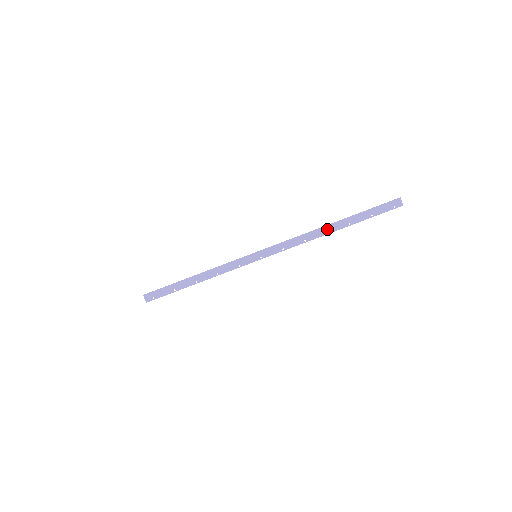
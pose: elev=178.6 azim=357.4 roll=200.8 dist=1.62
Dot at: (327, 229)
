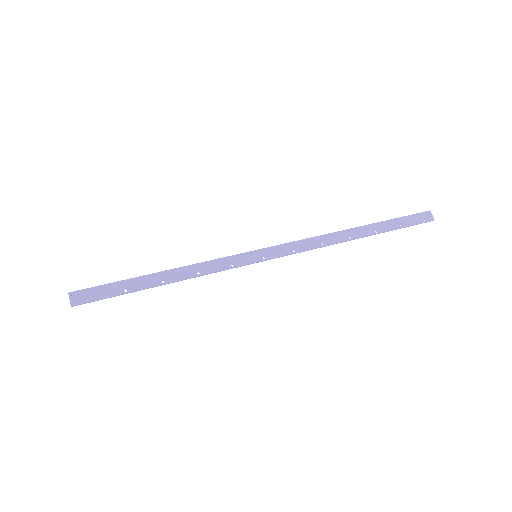
Dot at: (350, 233)
